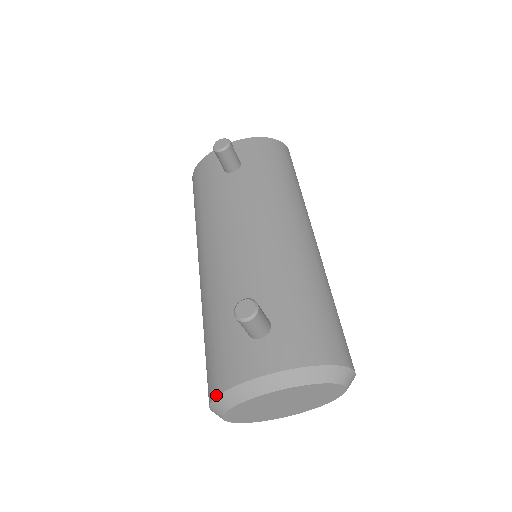
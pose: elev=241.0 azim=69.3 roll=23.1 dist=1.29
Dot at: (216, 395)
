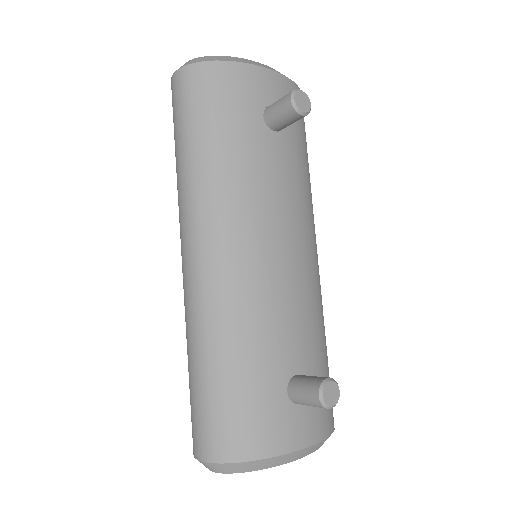
Dot at: (239, 461)
